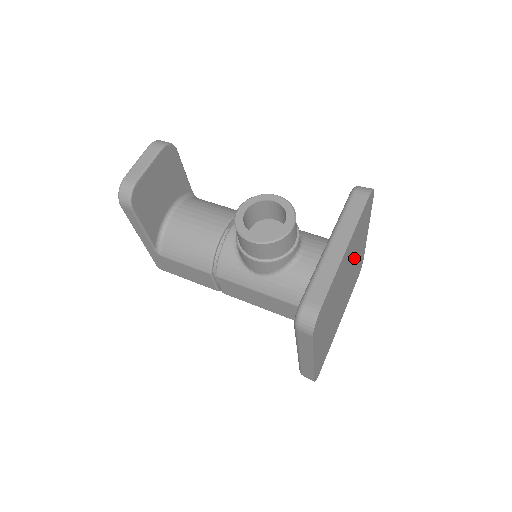
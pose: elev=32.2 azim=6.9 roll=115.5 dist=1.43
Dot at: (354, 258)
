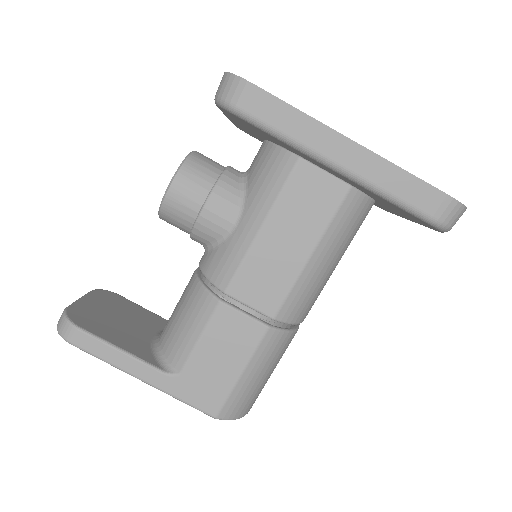
Dot at: occluded
